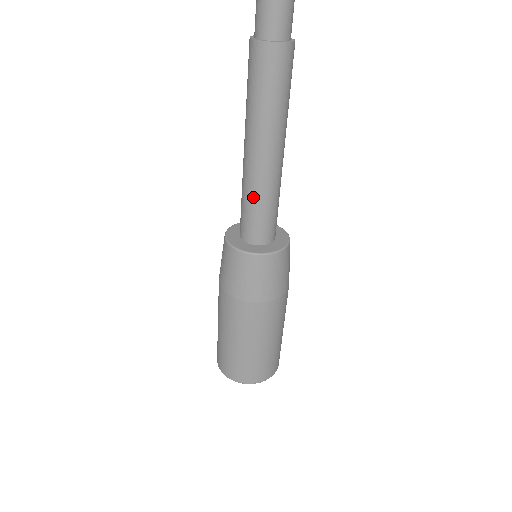
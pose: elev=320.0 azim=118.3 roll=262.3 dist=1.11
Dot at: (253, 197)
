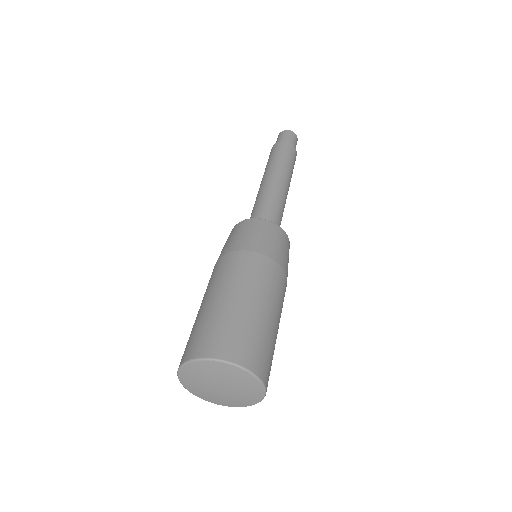
Dot at: (264, 200)
